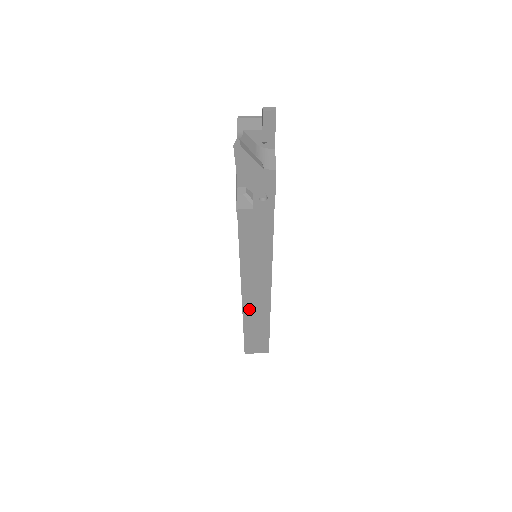
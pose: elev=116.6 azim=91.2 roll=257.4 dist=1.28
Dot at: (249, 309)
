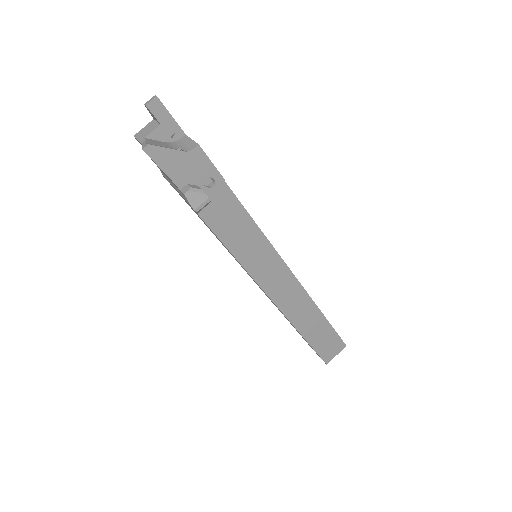
Dot at: (292, 313)
